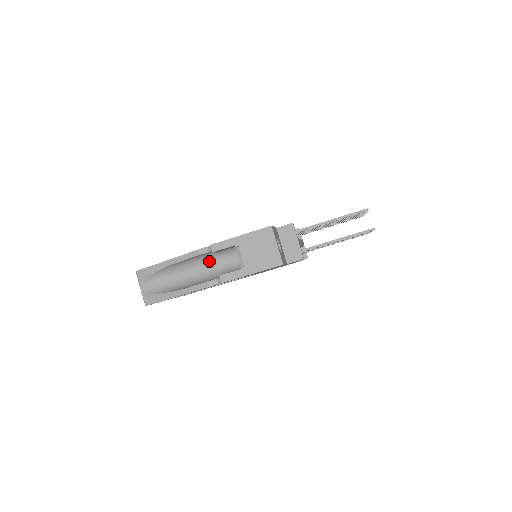
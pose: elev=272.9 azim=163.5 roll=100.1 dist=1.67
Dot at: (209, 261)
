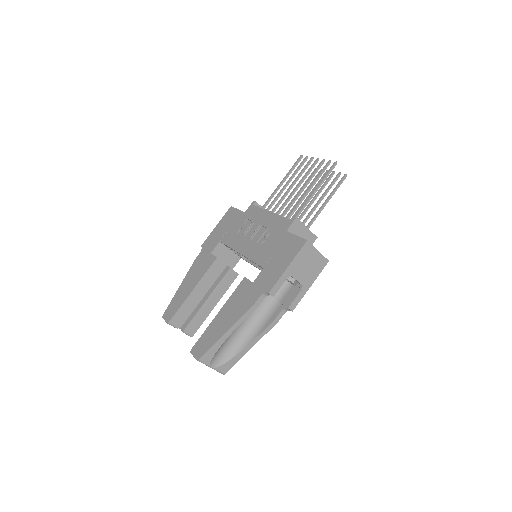
Dot at: occluded
